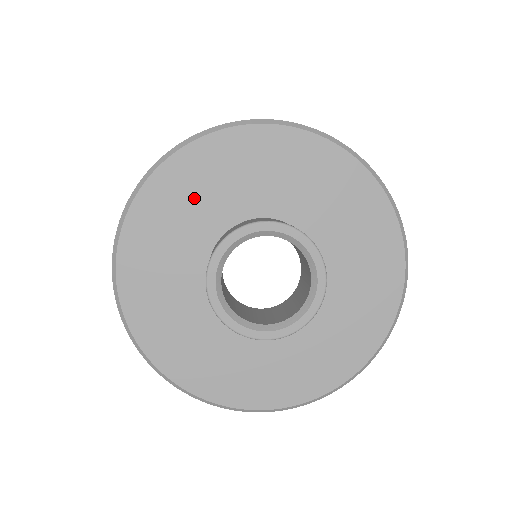
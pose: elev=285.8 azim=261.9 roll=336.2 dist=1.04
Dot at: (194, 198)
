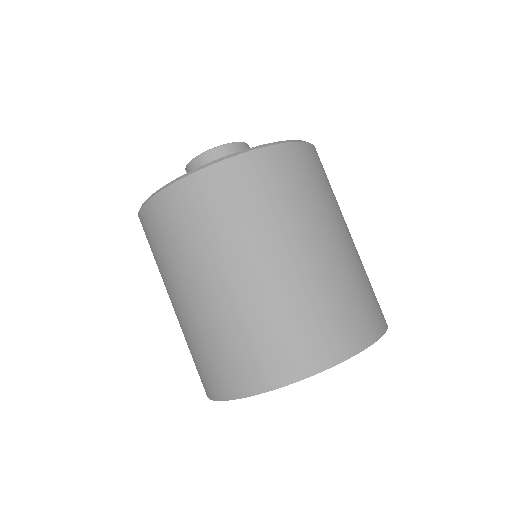
Dot at: occluded
